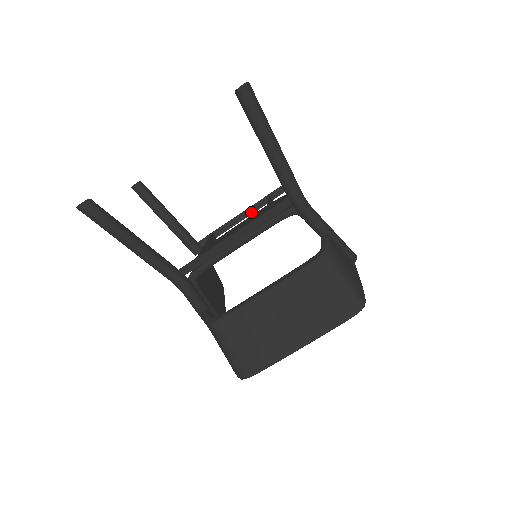
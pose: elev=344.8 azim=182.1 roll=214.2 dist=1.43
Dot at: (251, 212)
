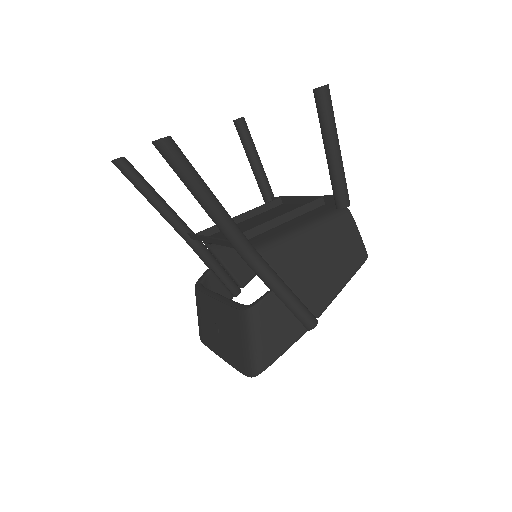
Dot at: (308, 201)
